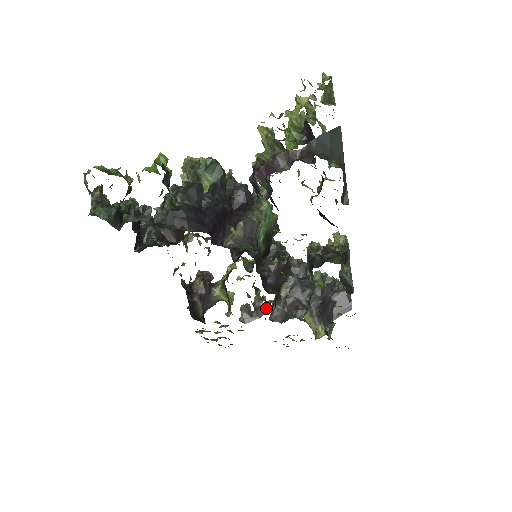
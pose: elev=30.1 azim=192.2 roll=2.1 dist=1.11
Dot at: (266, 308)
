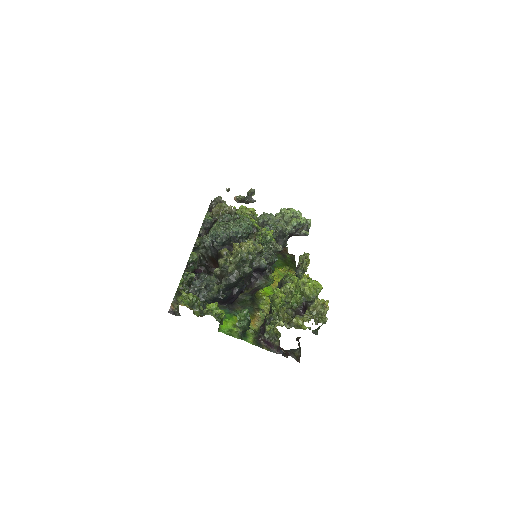
Dot at: (254, 200)
